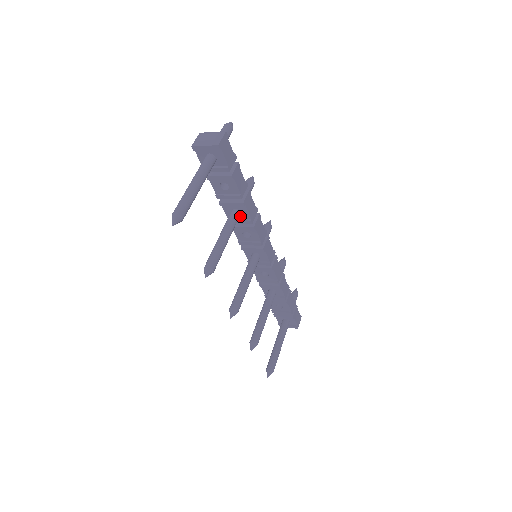
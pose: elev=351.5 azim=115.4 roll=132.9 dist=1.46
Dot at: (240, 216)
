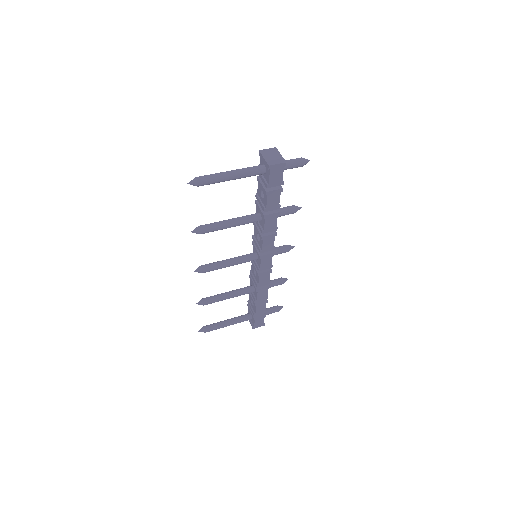
Dot at: (261, 222)
